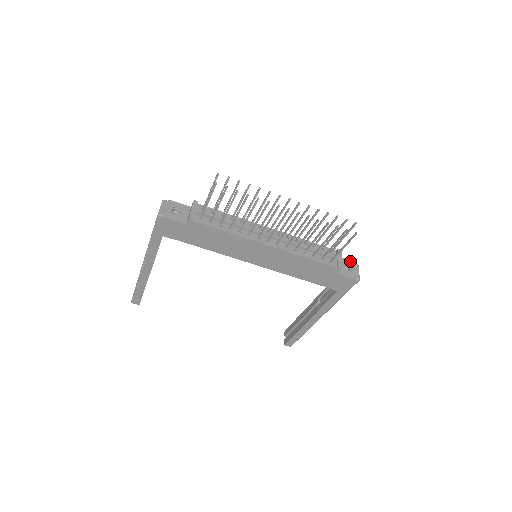
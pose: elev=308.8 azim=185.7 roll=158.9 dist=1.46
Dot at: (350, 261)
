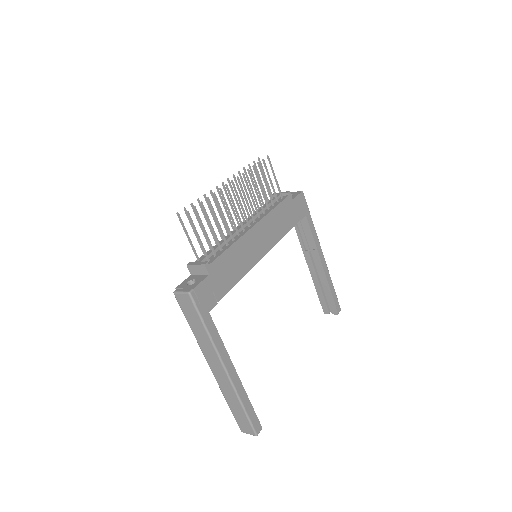
Dot at: occluded
